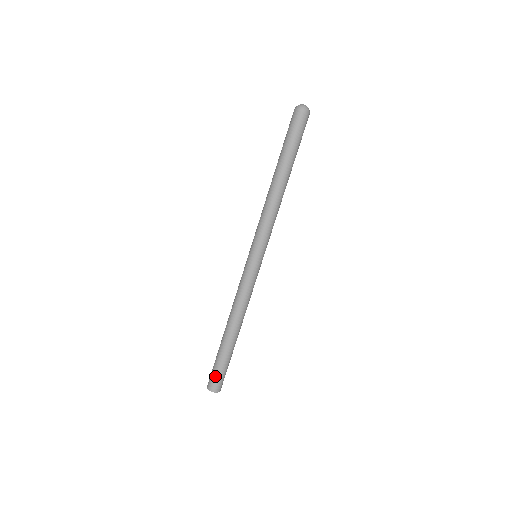
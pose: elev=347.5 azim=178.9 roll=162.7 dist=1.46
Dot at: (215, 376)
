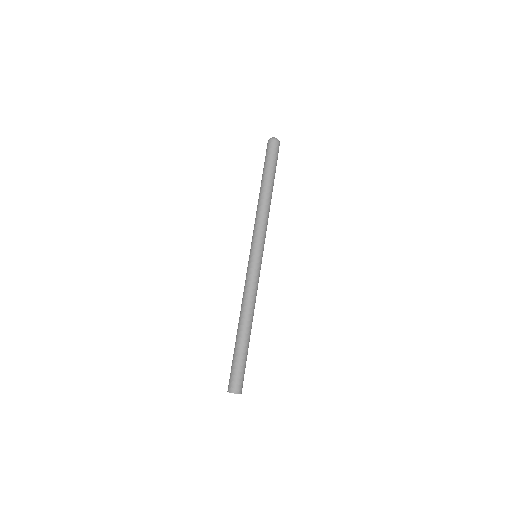
Dot at: (236, 376)
